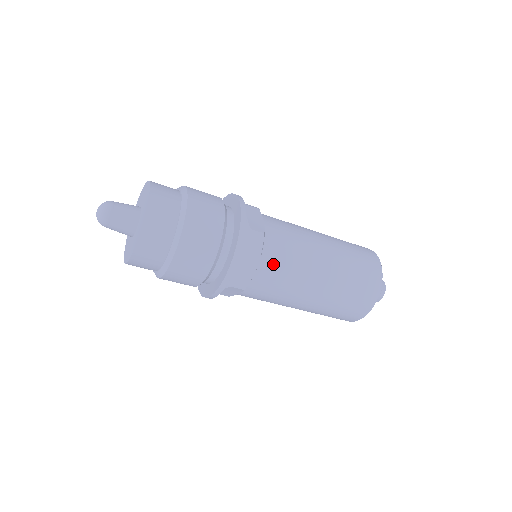
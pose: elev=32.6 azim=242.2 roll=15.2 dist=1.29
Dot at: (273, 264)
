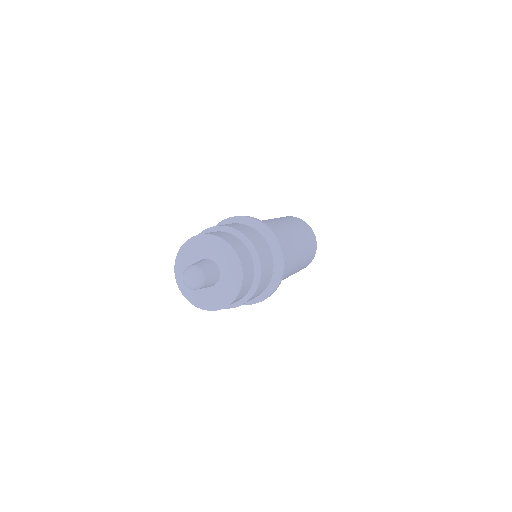
Dot at: occluded
